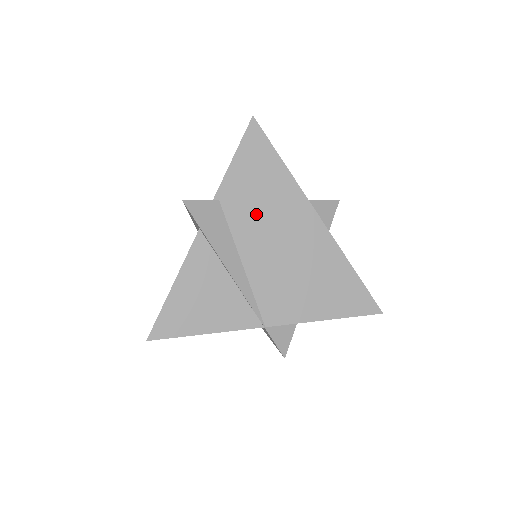
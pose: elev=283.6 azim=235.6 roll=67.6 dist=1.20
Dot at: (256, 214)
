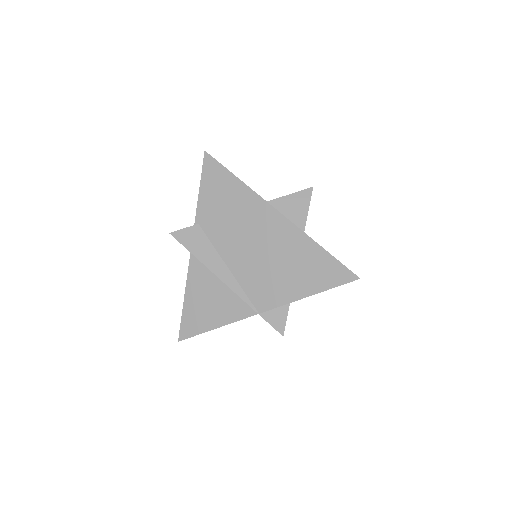
Dot at: (227, 225)
